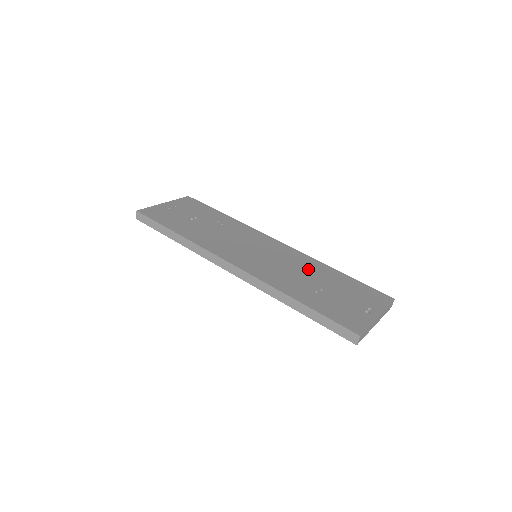
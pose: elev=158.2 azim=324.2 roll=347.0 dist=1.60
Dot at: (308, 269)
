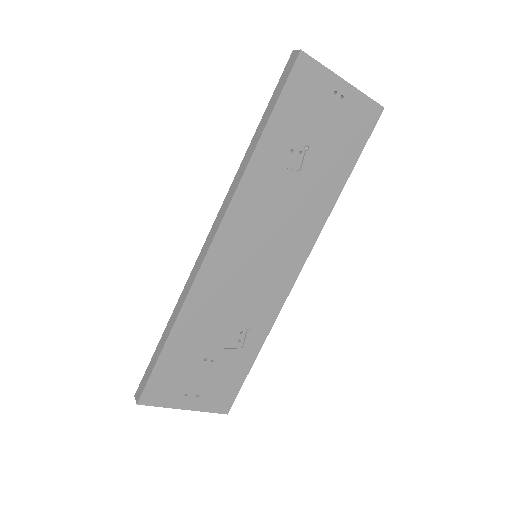
Dot at: occluded
